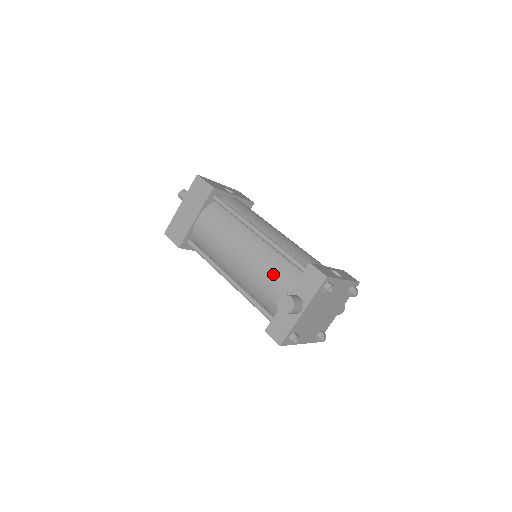
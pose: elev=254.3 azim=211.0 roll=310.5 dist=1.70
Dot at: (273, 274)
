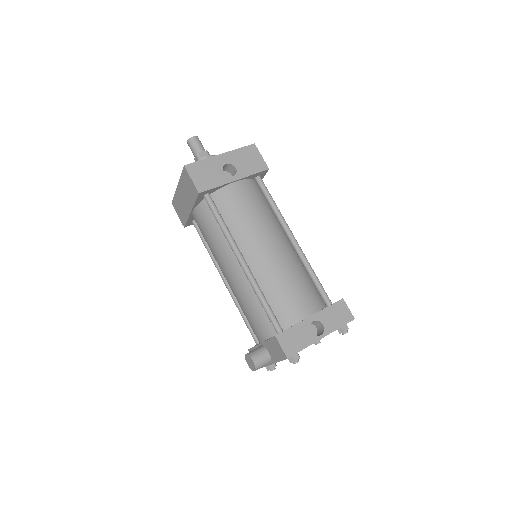
Dot at: (252, 314)
